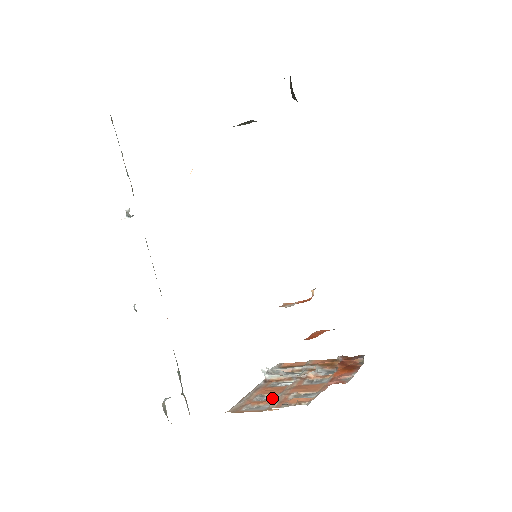
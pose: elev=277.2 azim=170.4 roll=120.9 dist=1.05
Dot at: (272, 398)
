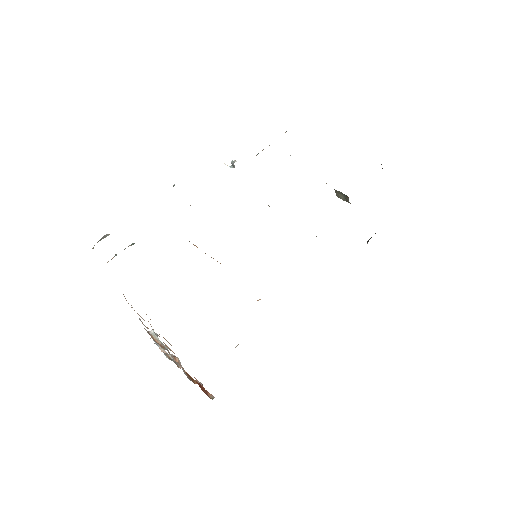
Dot at: occluded
